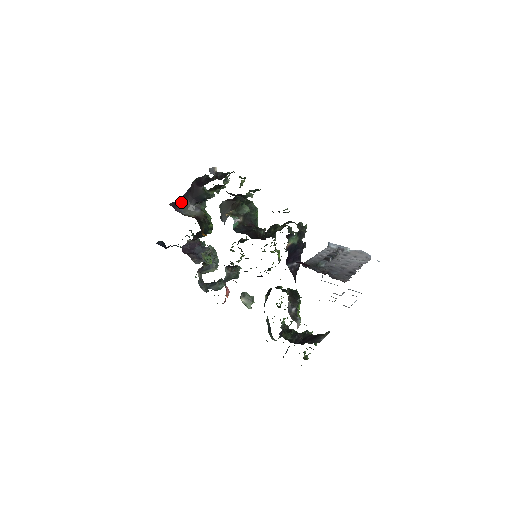
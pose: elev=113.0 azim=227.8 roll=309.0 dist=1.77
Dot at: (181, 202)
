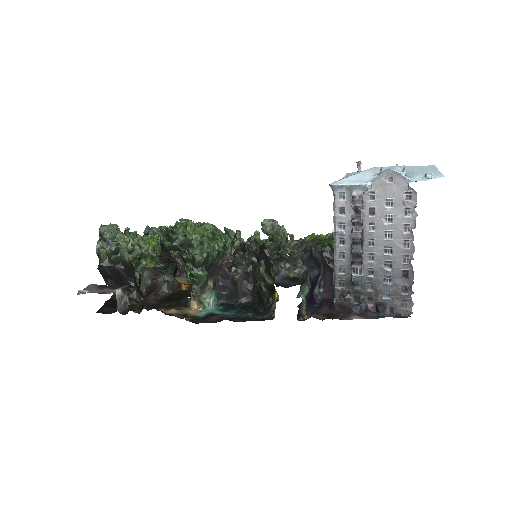
Dot at: occluded
